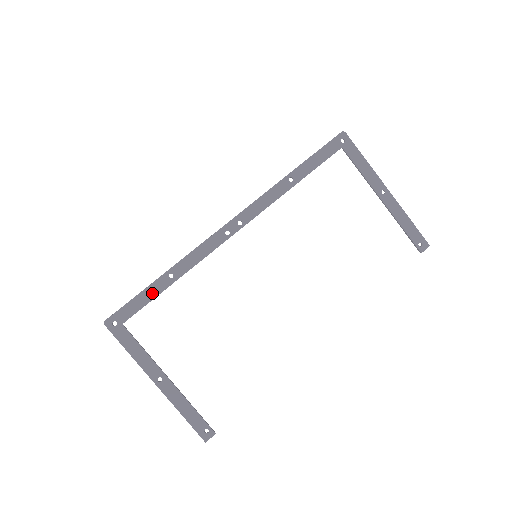
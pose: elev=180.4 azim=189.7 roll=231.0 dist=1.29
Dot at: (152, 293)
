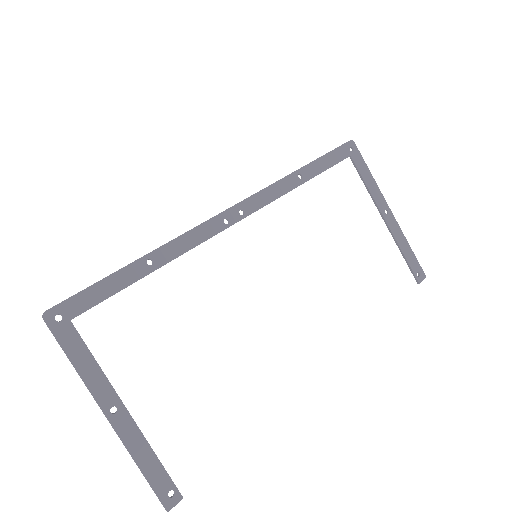
Dot at: (121, 282)
